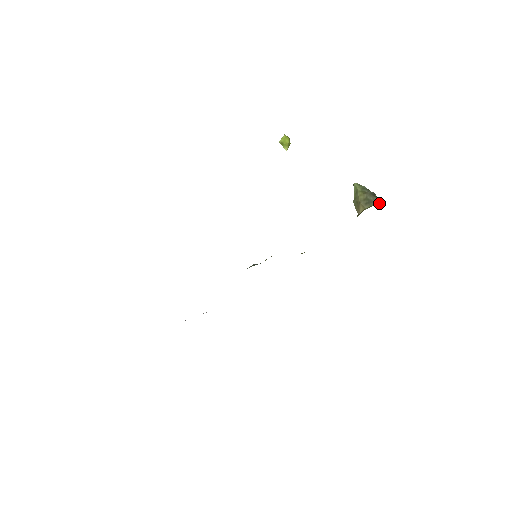
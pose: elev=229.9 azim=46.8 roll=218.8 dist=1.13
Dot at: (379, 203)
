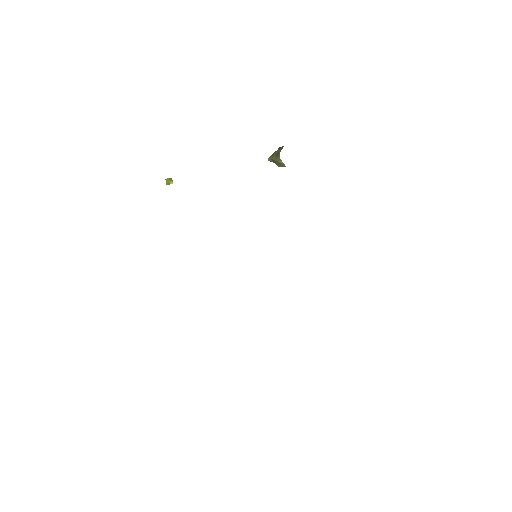
Dot at: occluded
